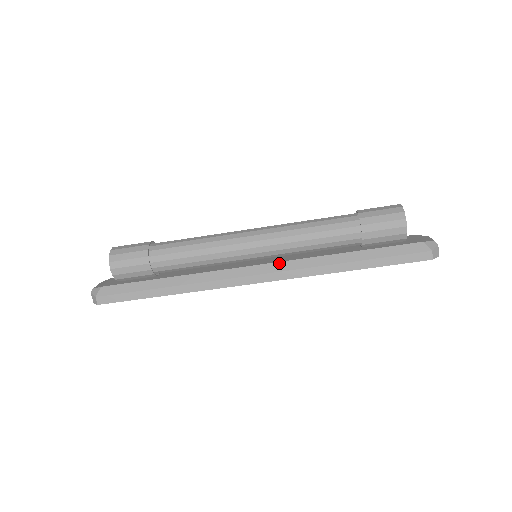
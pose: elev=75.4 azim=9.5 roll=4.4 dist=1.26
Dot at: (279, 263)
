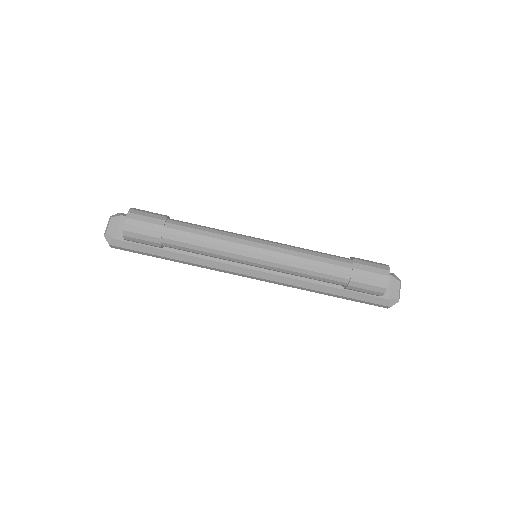
Dot at: (272, 275)
